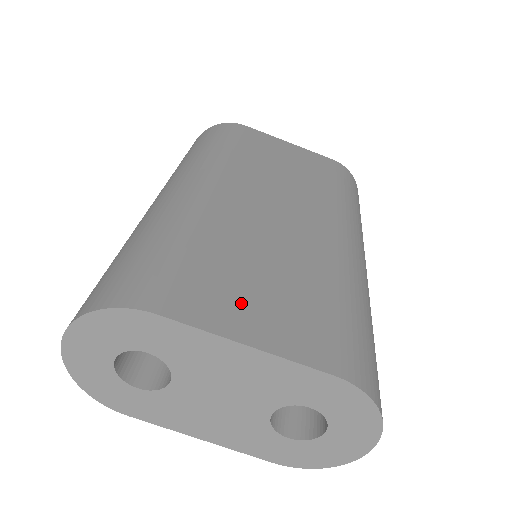
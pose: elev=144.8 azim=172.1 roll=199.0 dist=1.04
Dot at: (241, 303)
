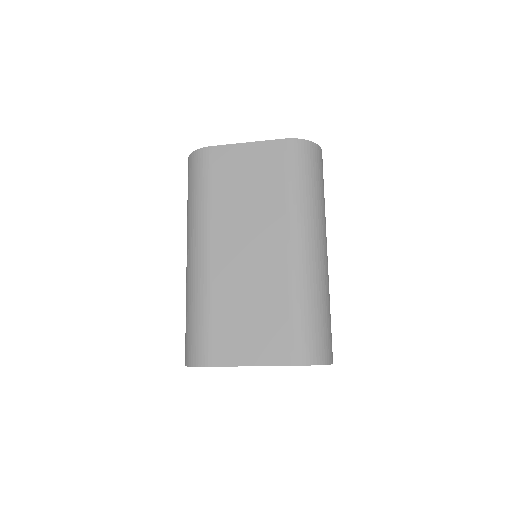
Dot at: (243, 342)
